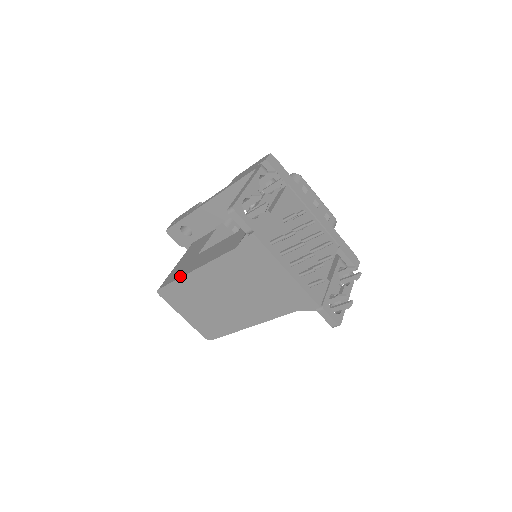
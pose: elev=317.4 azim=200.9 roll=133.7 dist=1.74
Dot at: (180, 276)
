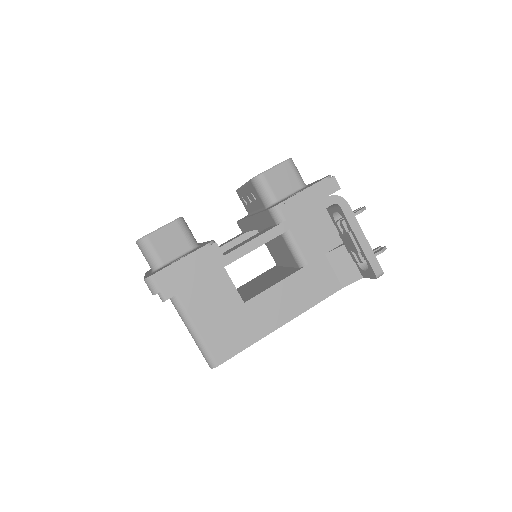
Dot at: (257, 339)
